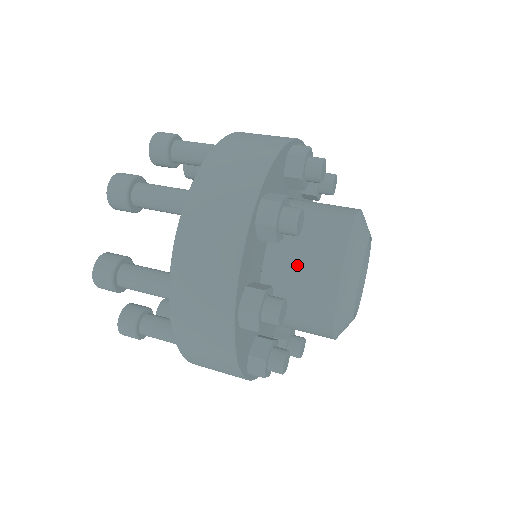
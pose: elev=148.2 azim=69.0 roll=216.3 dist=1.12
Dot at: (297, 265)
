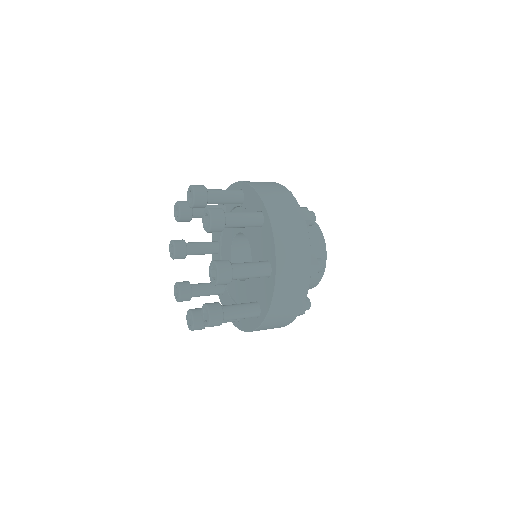
Dot at: occluded
